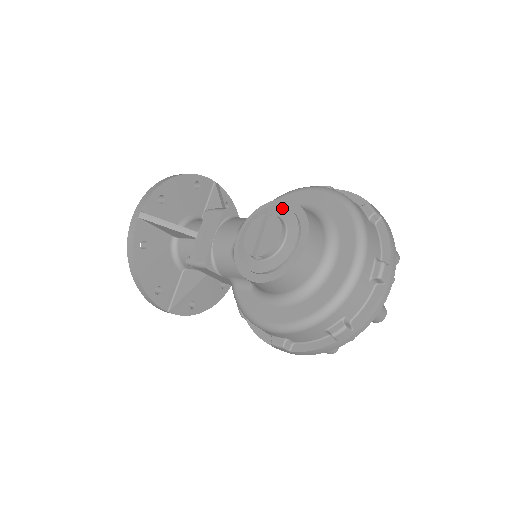
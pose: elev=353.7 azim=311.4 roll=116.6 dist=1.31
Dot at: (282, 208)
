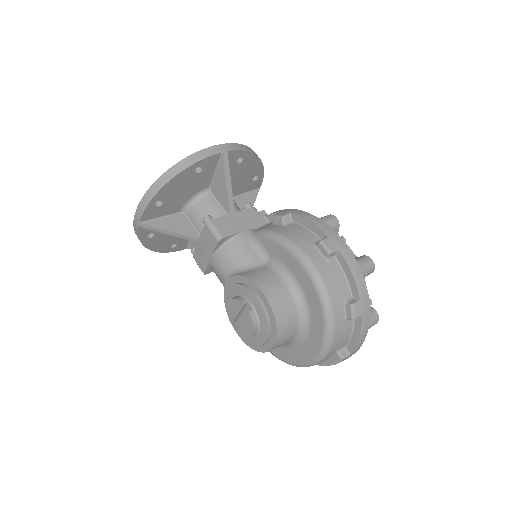
Dot at: (260, 306)
